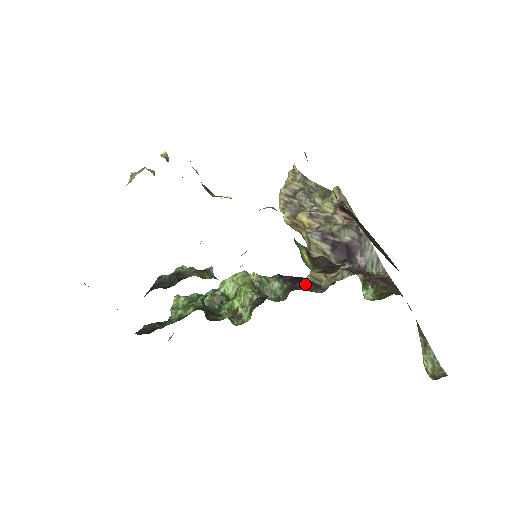
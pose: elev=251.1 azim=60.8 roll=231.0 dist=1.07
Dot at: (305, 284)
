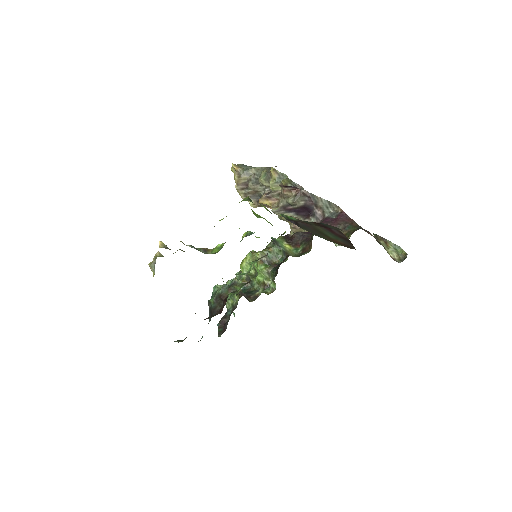
Dot at: occluded
